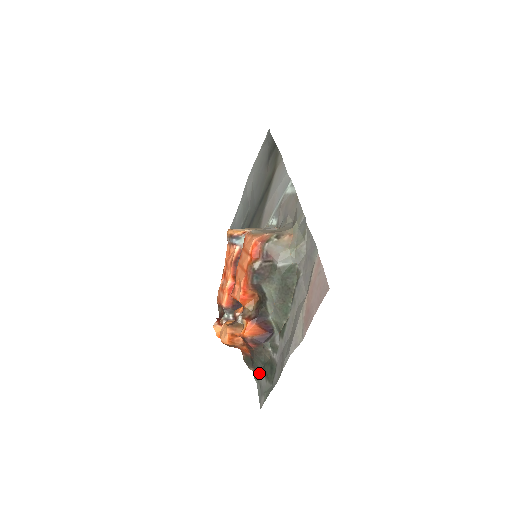
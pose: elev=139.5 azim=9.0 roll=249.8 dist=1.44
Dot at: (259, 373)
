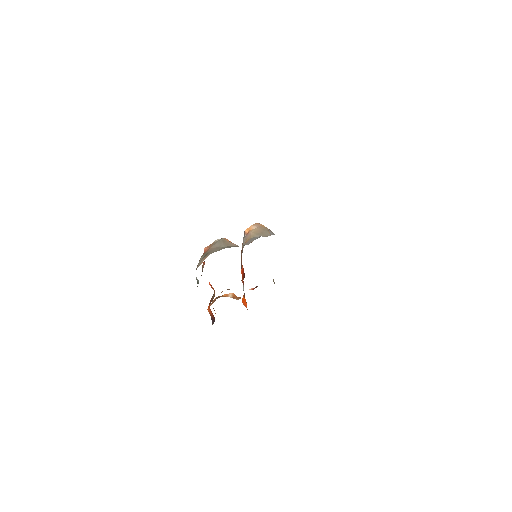
Dot at: occluded
